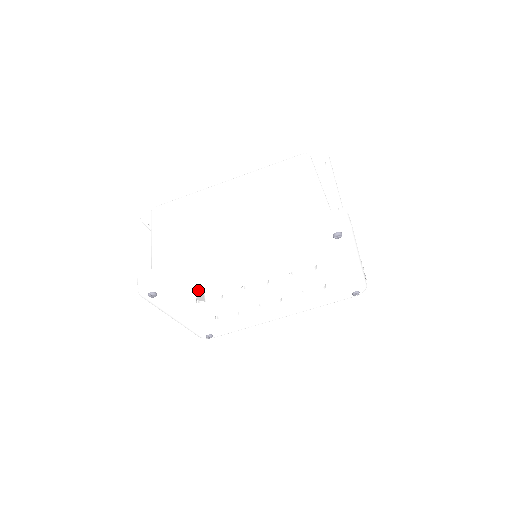
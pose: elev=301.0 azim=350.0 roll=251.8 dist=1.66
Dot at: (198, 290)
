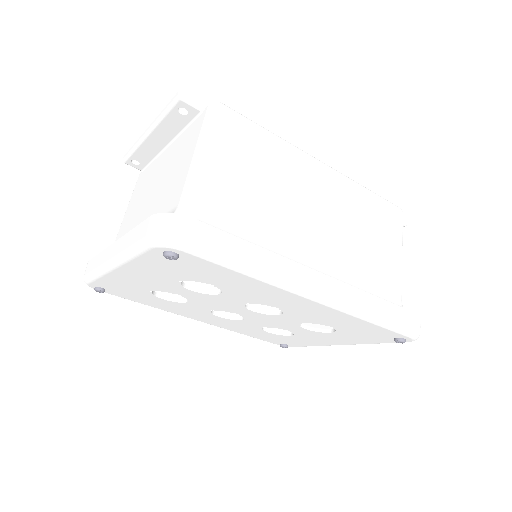
Dot at: (215, 281)
